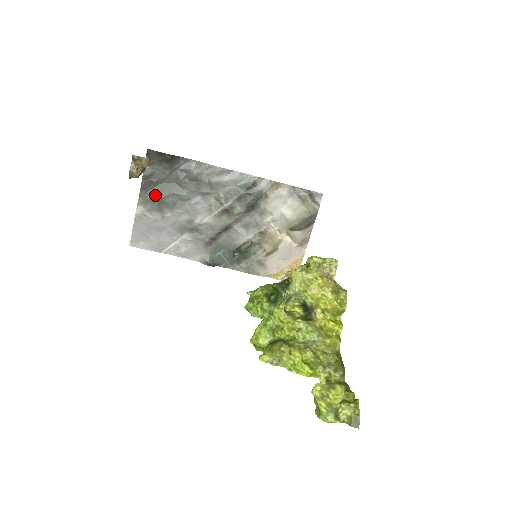
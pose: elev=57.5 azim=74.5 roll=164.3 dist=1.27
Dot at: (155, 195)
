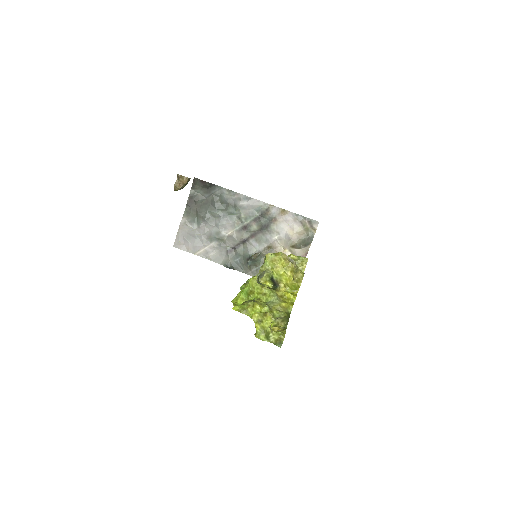
Dot at: (196, 211)
